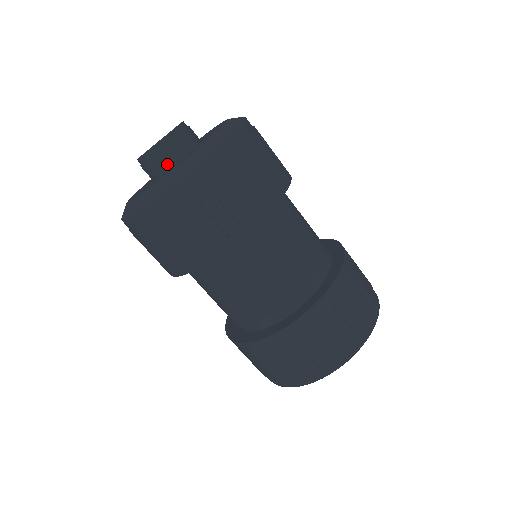
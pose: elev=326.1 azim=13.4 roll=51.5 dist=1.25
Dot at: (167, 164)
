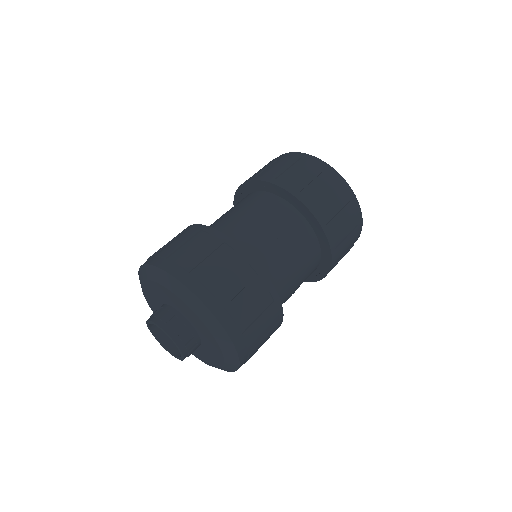
Dot at: occluded
